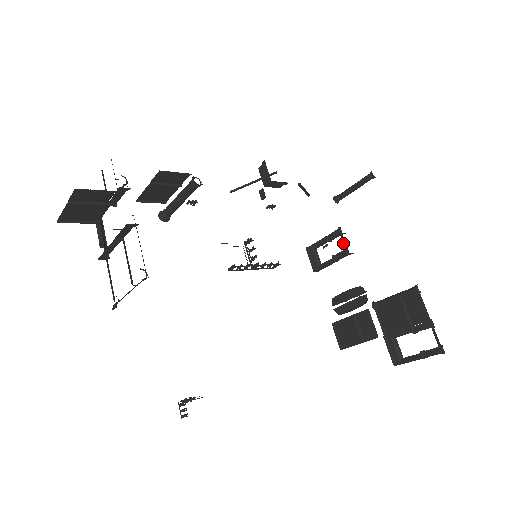
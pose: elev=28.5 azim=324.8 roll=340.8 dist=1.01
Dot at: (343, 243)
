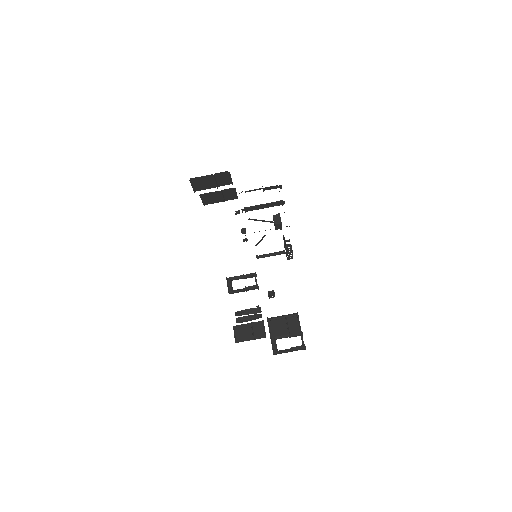
Dot at: (255, 281)
